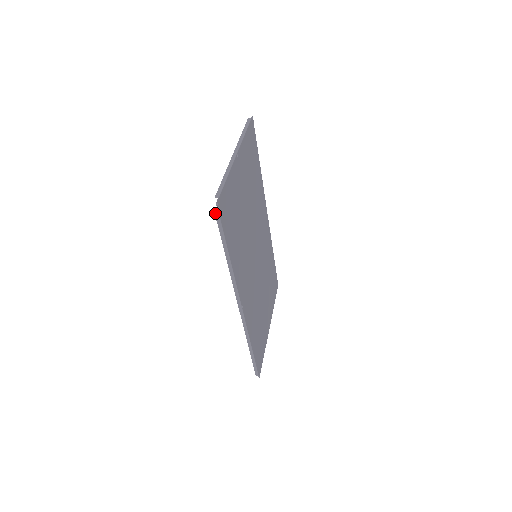
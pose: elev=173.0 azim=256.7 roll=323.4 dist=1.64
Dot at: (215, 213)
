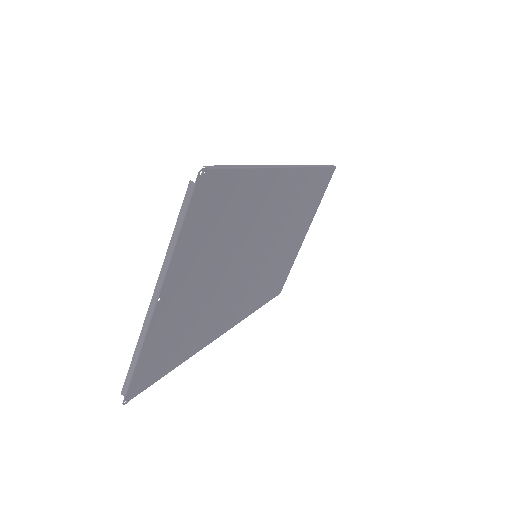
Dot at: occluded
